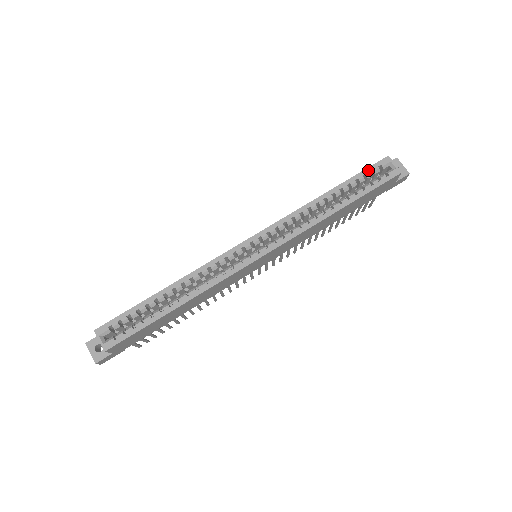
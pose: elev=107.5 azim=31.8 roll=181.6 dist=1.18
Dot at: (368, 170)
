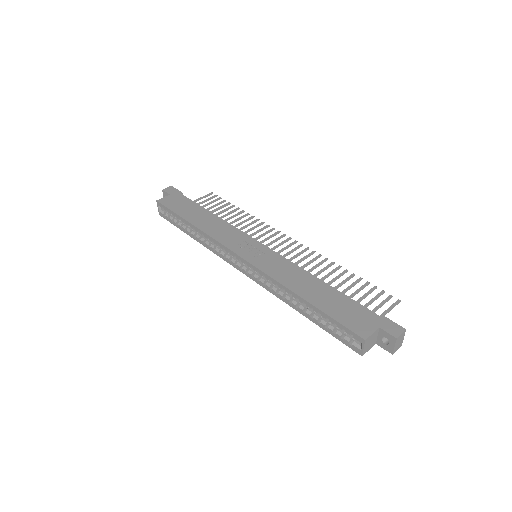
Dot at: (341, 326)
